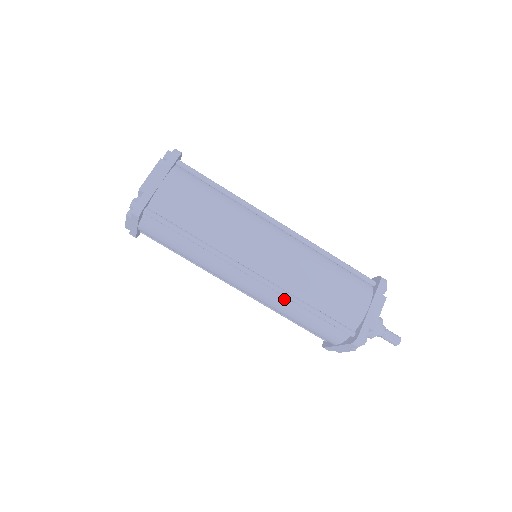
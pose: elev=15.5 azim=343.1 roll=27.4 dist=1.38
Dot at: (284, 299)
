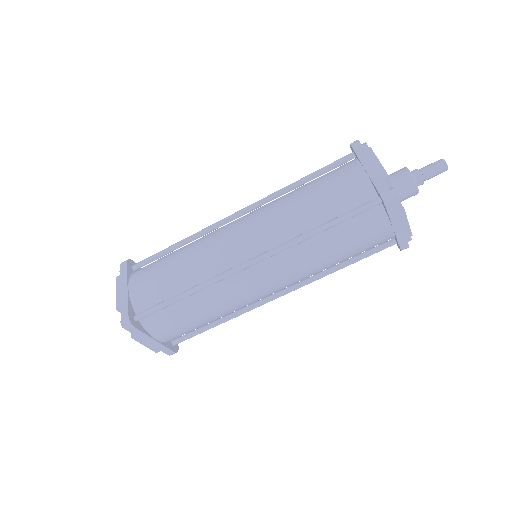
Dot at: (297, 250)
